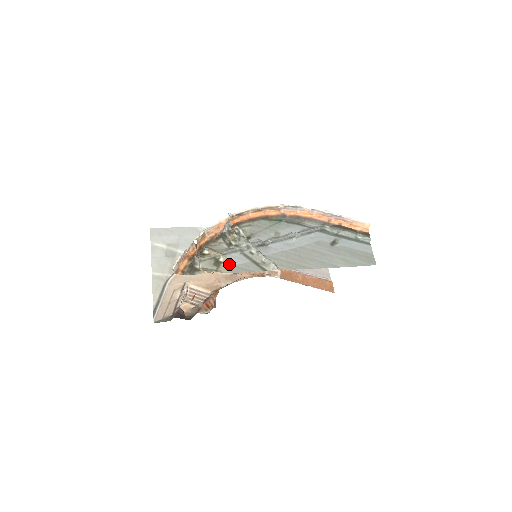
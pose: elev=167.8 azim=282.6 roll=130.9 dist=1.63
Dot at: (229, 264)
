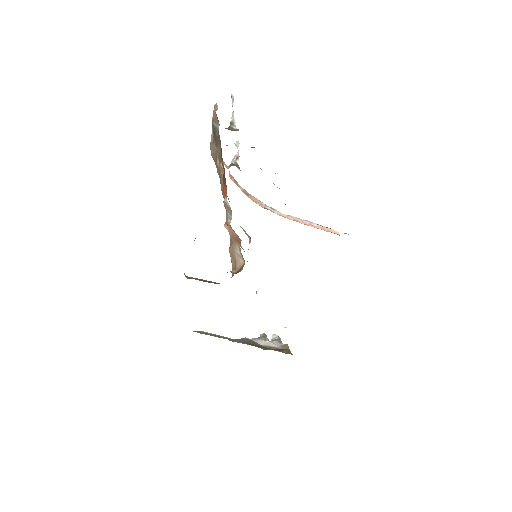
Dot at: occluded
